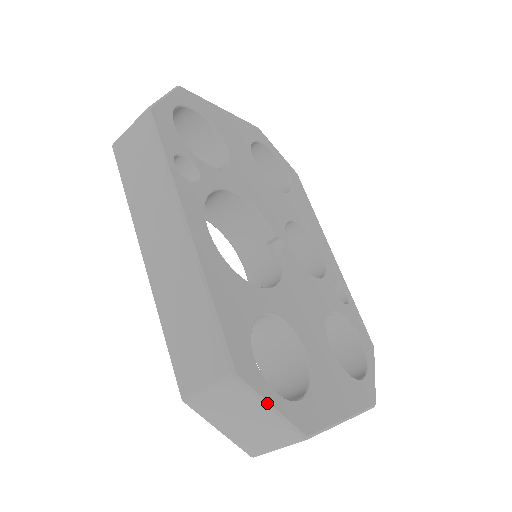
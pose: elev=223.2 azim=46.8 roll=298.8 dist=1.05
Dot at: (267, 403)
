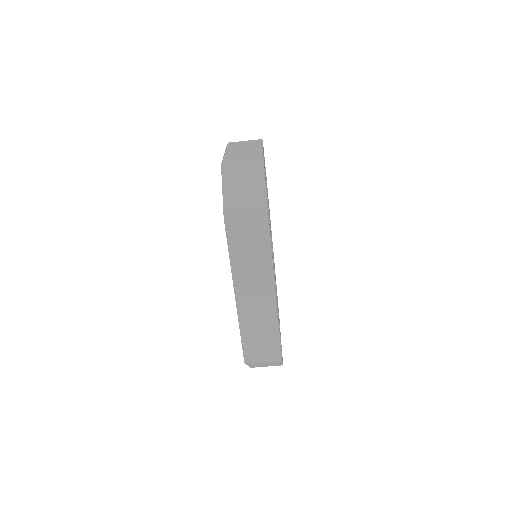
Dot at: occluded
